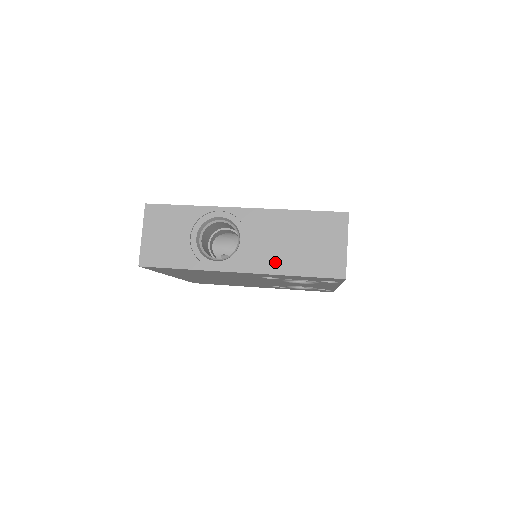
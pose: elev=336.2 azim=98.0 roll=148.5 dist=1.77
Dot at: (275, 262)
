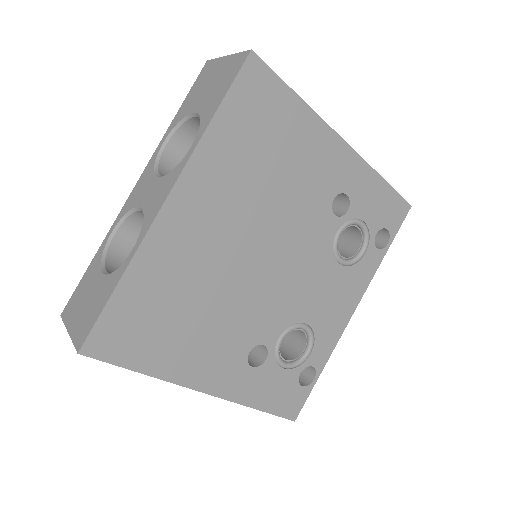
Dot at: occluded
